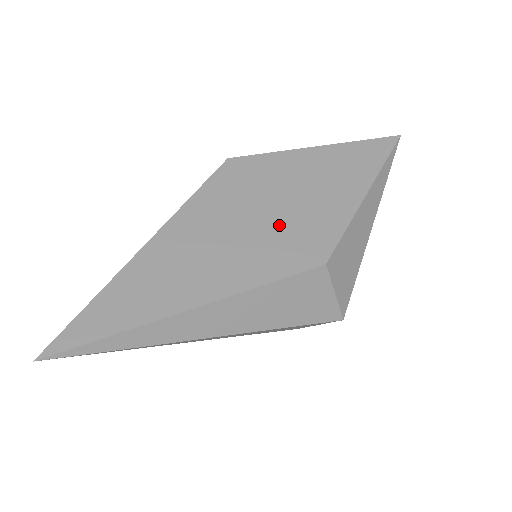
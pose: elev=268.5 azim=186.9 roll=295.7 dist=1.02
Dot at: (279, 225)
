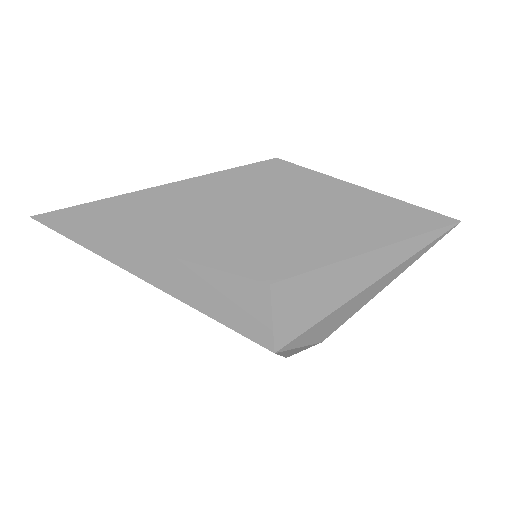
Dot at: (264, 230)
